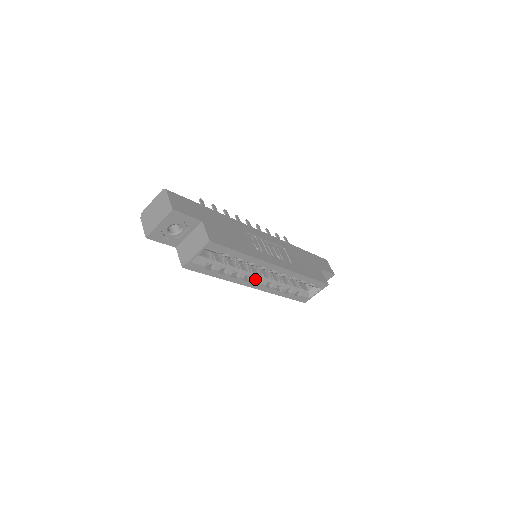
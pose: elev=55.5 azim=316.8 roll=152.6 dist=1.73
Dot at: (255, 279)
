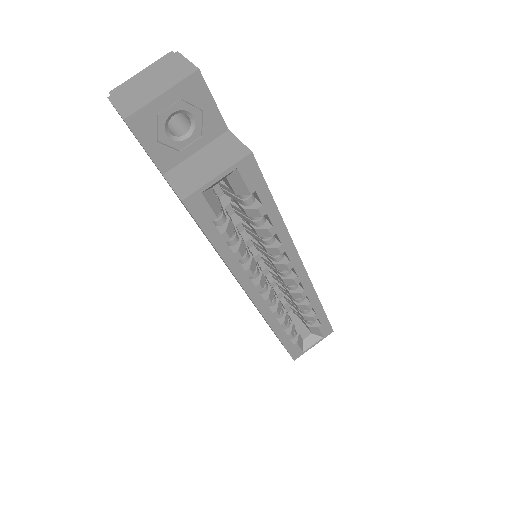
Dot at: (263, 285)
